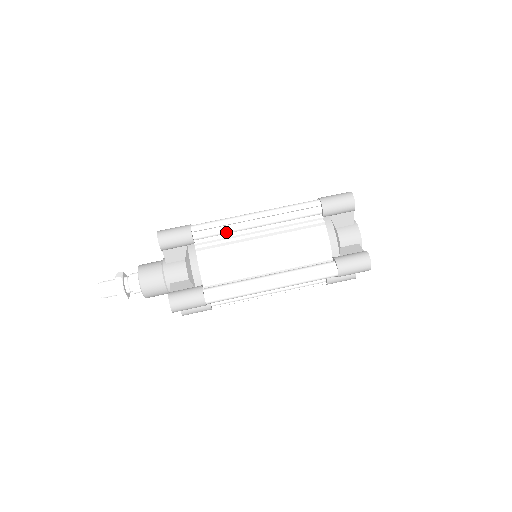
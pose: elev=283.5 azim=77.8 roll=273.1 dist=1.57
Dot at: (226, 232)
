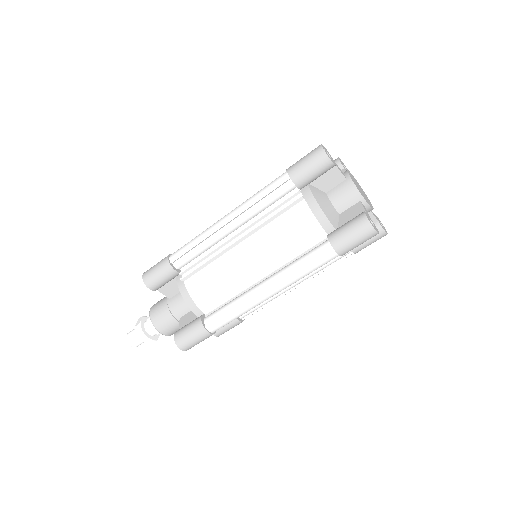
Dot at: (204, 249)
